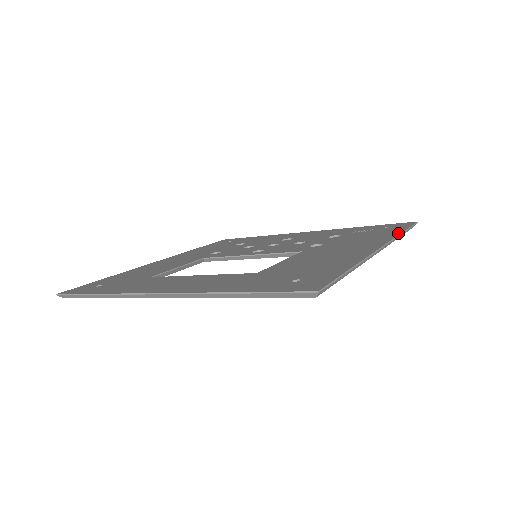
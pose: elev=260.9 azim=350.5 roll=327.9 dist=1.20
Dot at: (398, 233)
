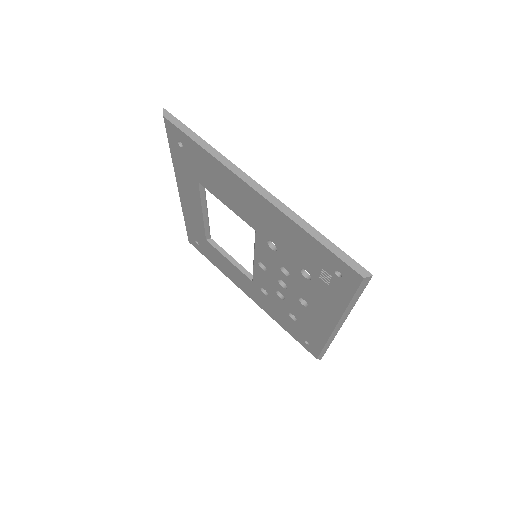
Dot at: (308, 224)
